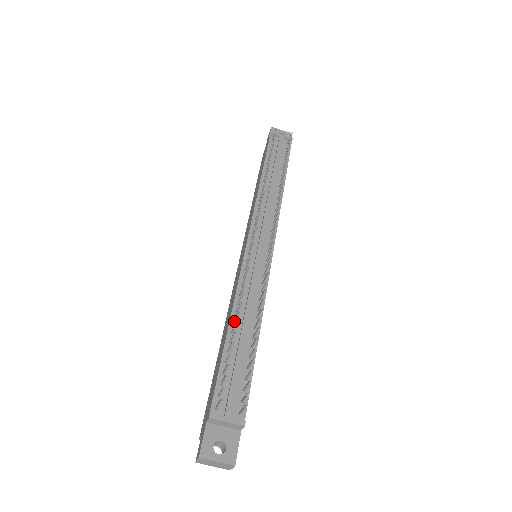
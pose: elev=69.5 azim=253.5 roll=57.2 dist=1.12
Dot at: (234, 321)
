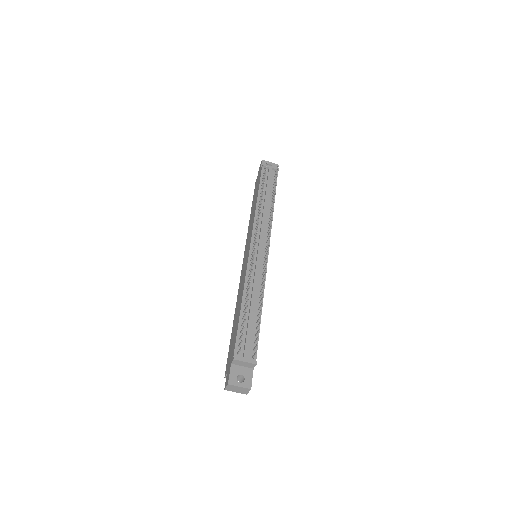
Dot at: (245, 299)
